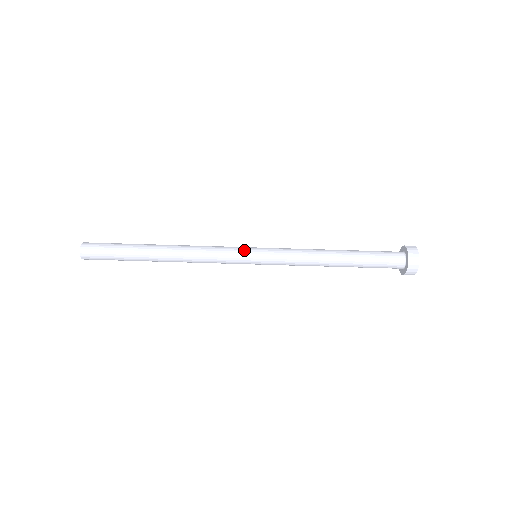
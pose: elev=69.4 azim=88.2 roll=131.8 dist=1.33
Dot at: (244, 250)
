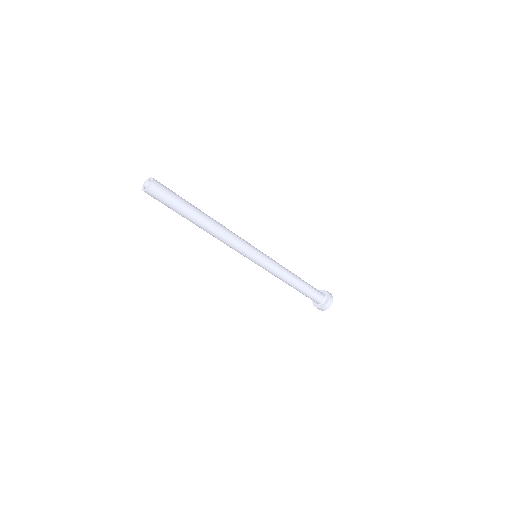
Dot at: (254, 254)
